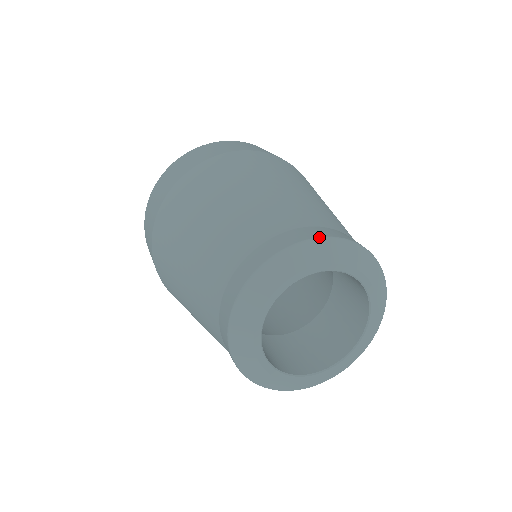
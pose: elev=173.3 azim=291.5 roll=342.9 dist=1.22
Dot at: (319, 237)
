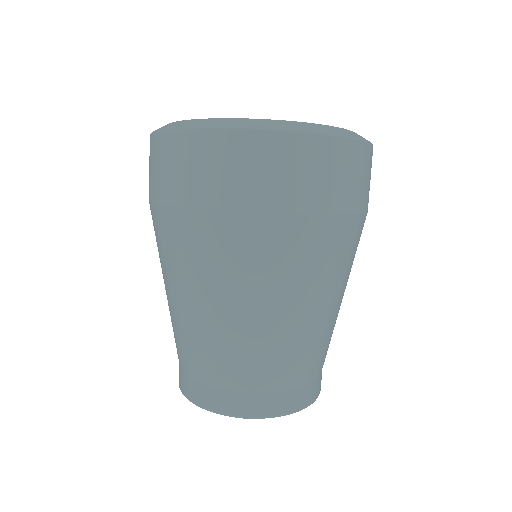
Dot at: (236, 416)
